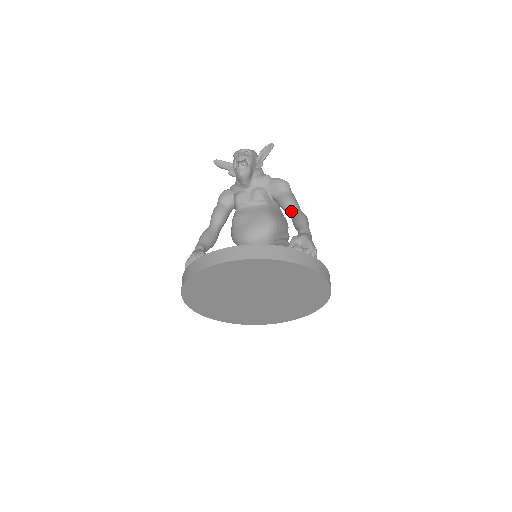
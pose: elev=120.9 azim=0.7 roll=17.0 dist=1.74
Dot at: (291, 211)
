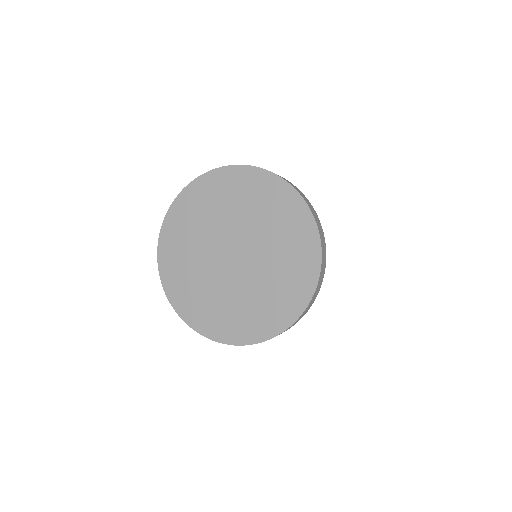
Dot at: occluded
